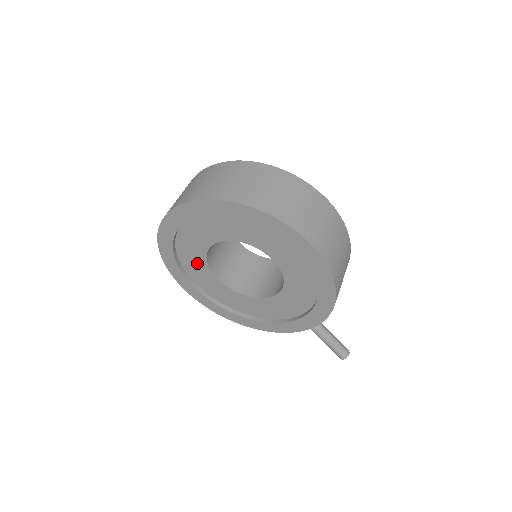
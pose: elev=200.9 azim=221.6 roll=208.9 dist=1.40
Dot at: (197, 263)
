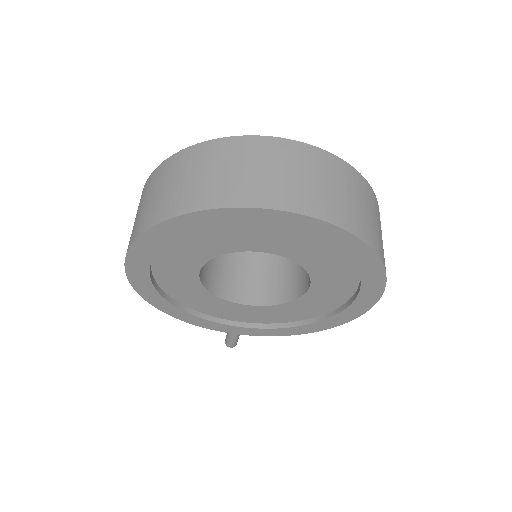
Dot at: (195, 252)
